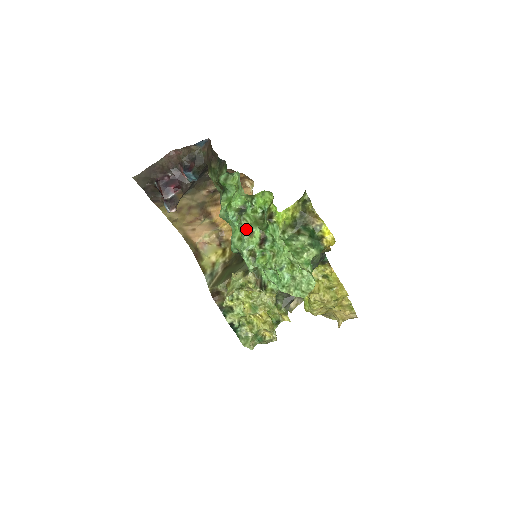
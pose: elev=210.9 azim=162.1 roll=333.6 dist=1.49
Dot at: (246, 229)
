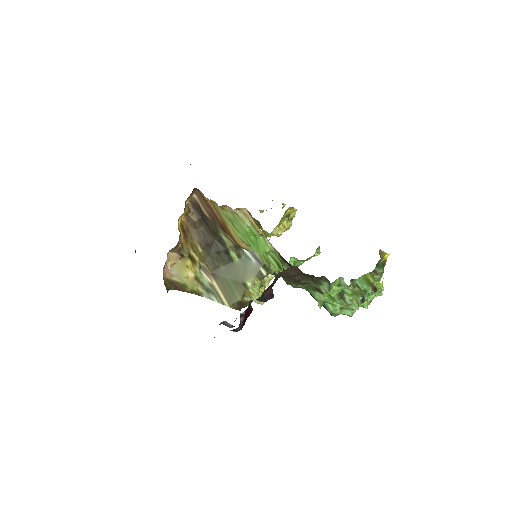
Dot at: (358, 307)
